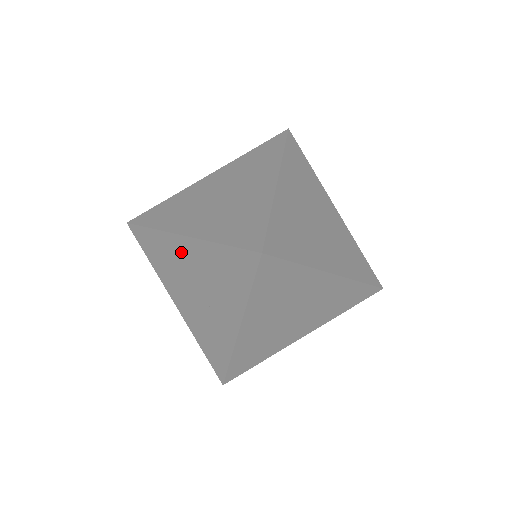
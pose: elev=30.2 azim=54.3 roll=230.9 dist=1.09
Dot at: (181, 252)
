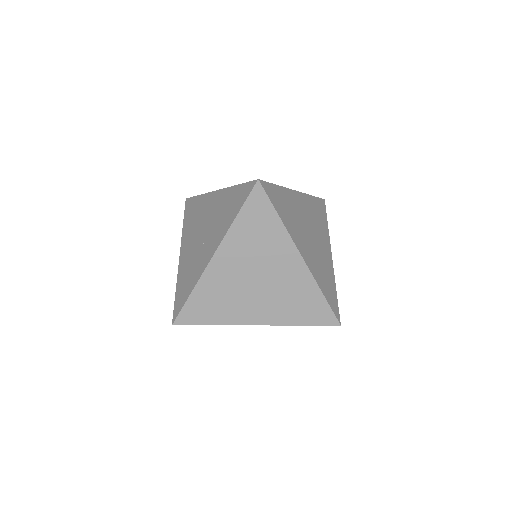
Dot at: (208, 205)
